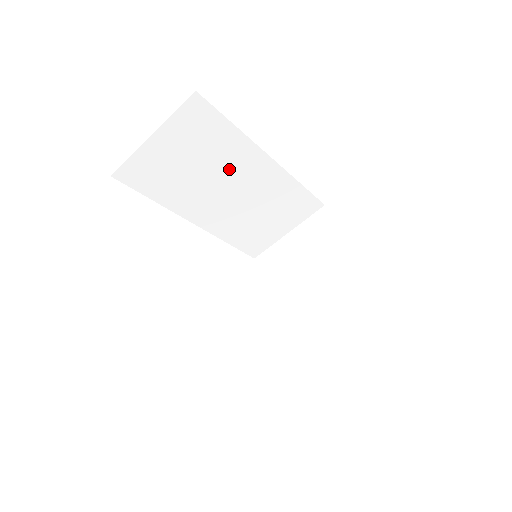
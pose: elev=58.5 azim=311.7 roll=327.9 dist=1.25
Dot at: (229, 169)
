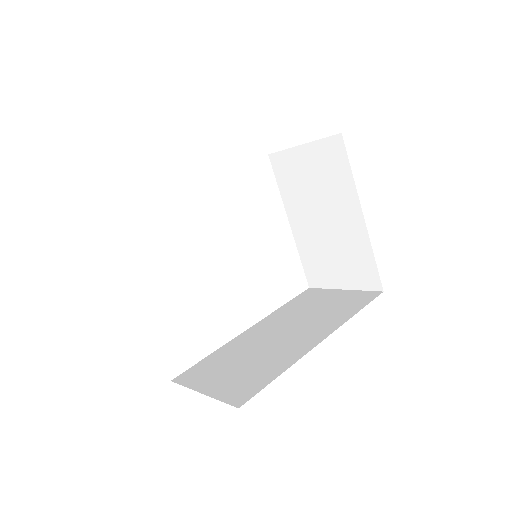
Dot at: occluded
